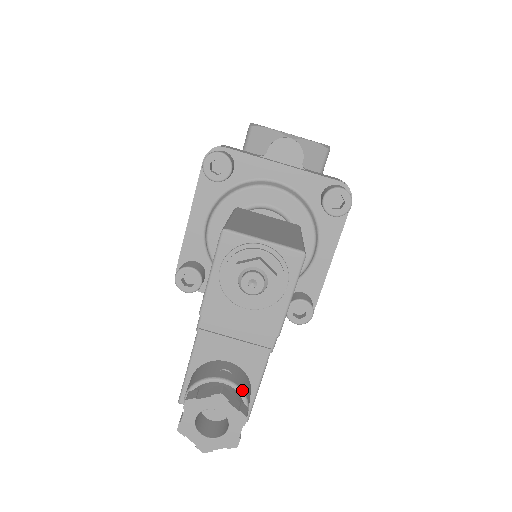
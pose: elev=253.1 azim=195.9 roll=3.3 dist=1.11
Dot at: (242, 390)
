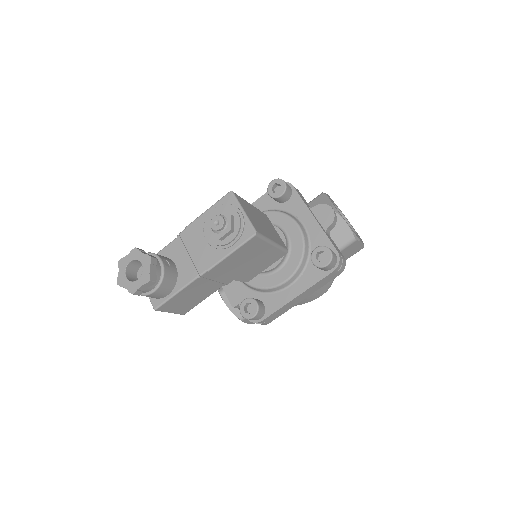
Dot at: (164, 275)
